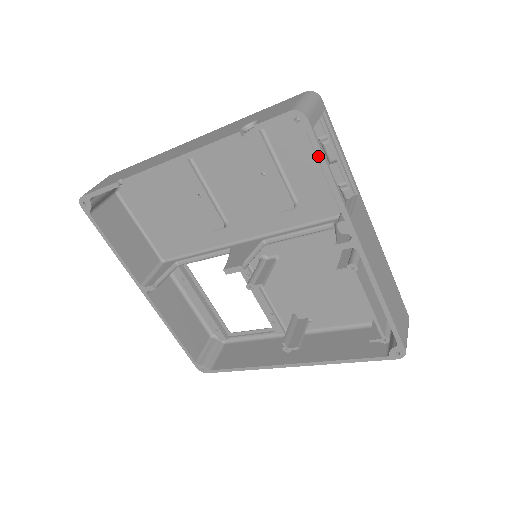
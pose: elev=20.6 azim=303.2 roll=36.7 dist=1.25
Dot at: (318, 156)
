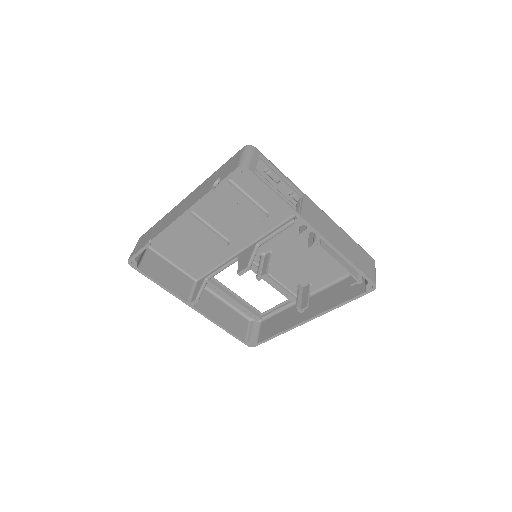
Dot at: (264, 187)
